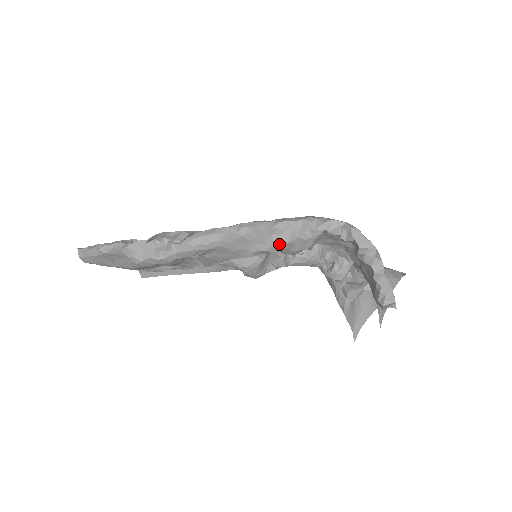
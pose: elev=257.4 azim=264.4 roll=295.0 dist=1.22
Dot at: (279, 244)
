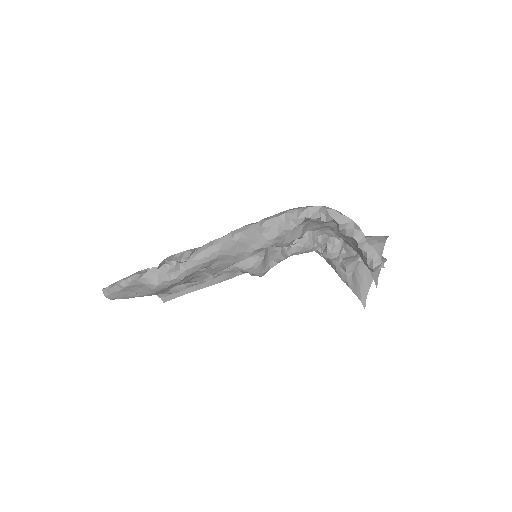
Dot at: (270, 240)
